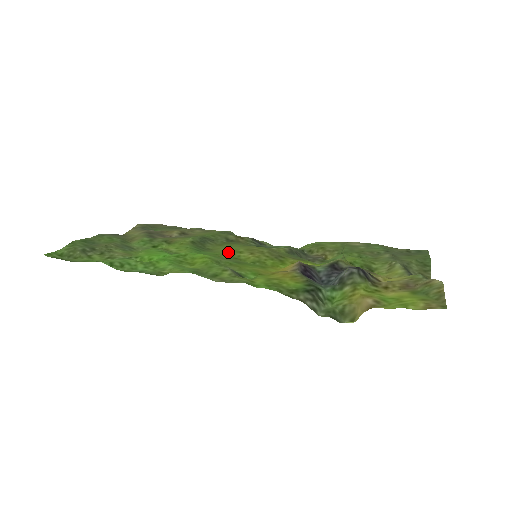
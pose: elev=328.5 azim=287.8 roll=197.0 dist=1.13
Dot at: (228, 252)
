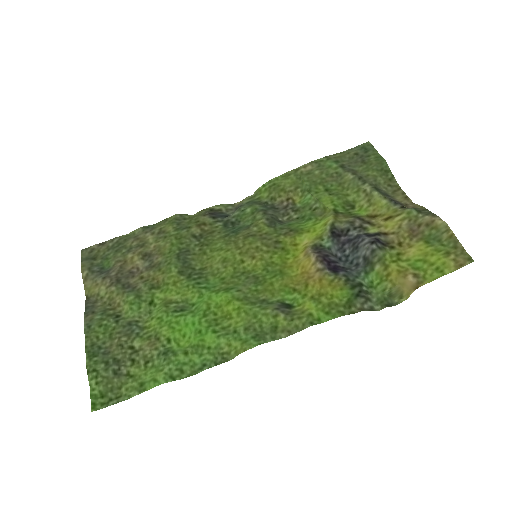
Dot at: (230, 269)
